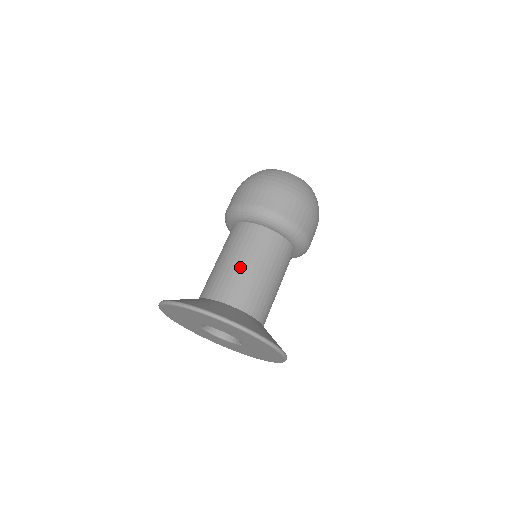
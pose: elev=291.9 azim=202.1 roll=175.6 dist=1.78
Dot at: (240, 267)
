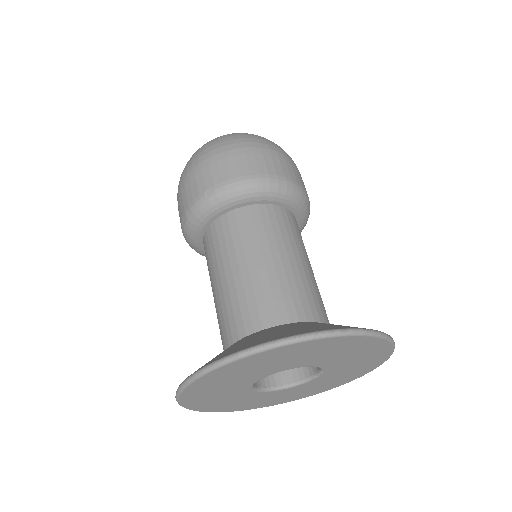
Dot at: (238, 276)
